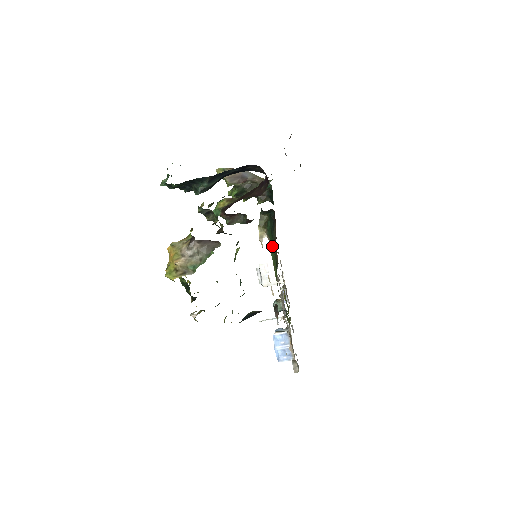
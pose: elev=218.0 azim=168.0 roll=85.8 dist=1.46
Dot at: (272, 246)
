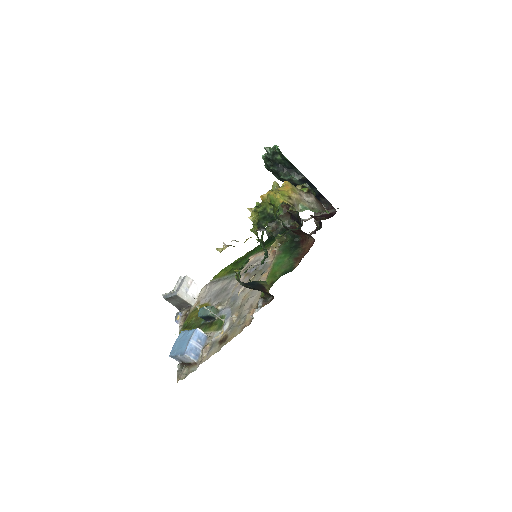
Dot at: (284, 258)
